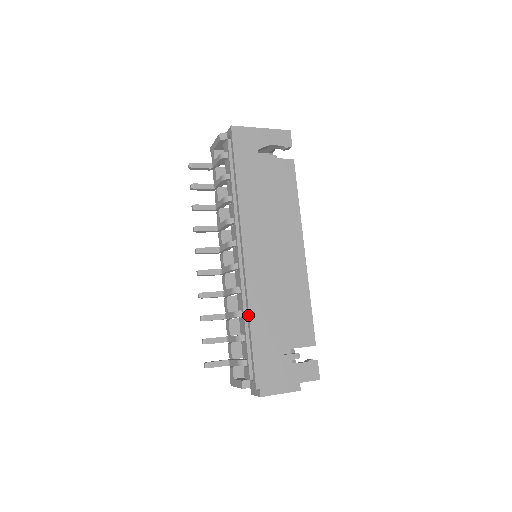
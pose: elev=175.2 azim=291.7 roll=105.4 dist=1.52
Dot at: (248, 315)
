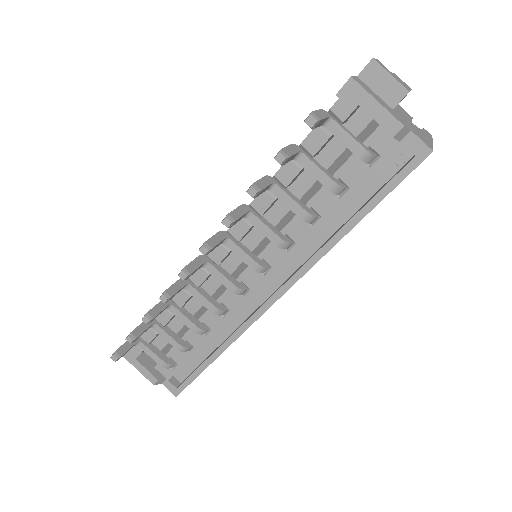
Dot at: (222, 350)
